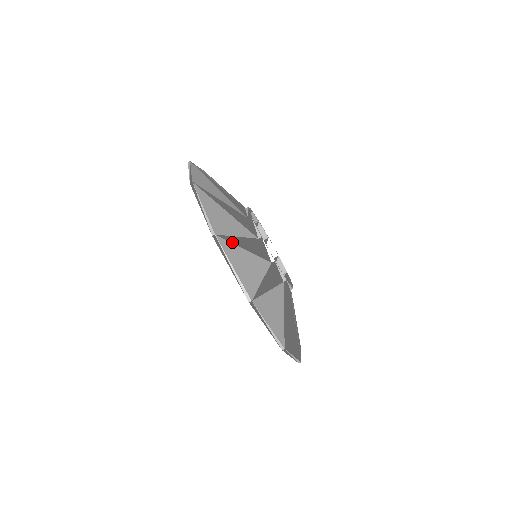
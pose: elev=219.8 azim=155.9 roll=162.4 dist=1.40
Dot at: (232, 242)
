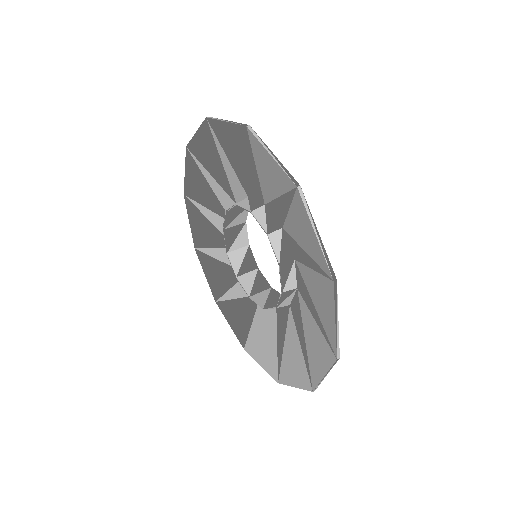
Dot at: occluded
